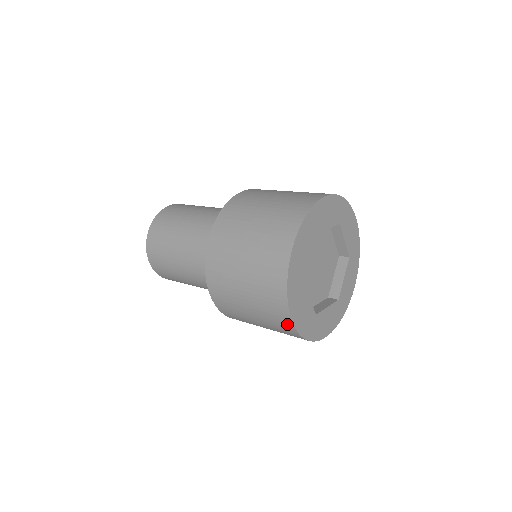
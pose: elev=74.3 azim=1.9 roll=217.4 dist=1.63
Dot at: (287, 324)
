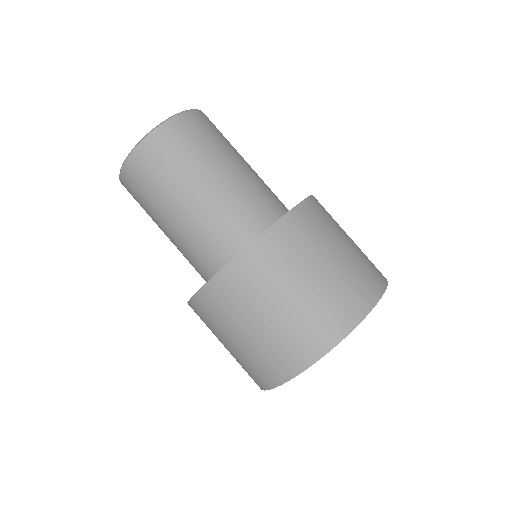
Dot at: (281, 374)
